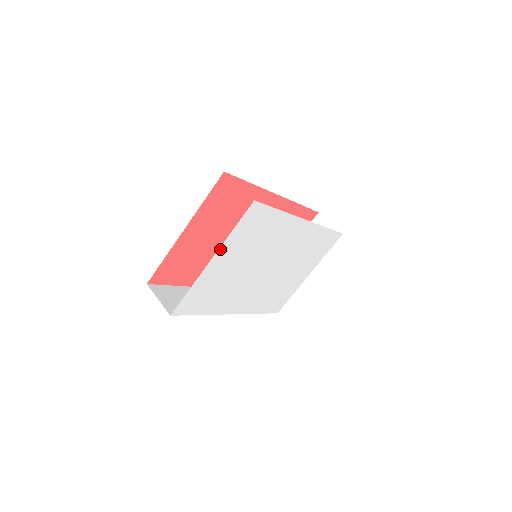
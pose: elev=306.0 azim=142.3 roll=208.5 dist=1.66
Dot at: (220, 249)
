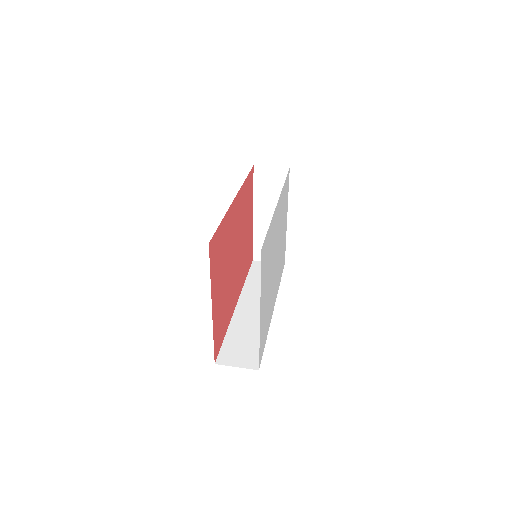
Dot at: (260, 301)
